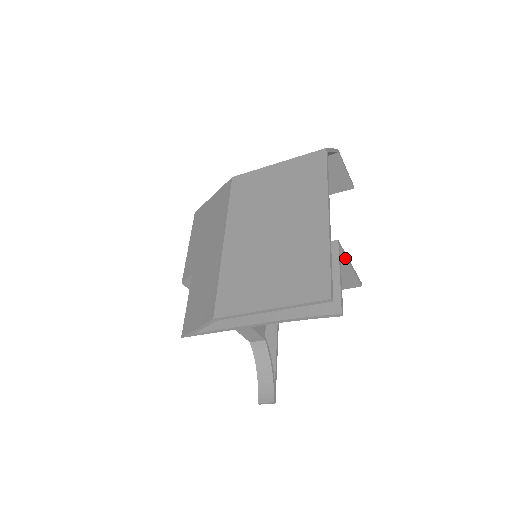
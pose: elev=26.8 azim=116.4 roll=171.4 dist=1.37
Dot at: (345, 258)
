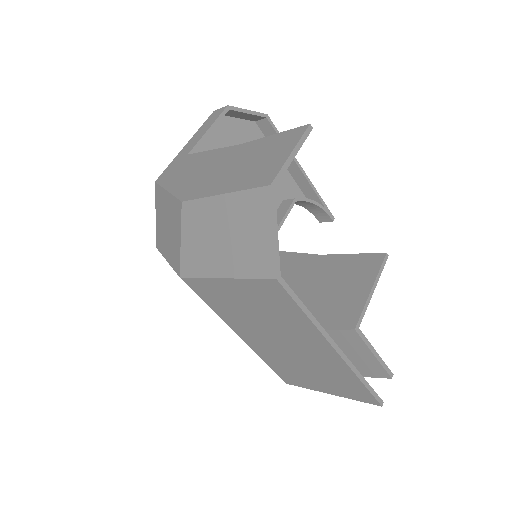
Dot at: (366, 307)
